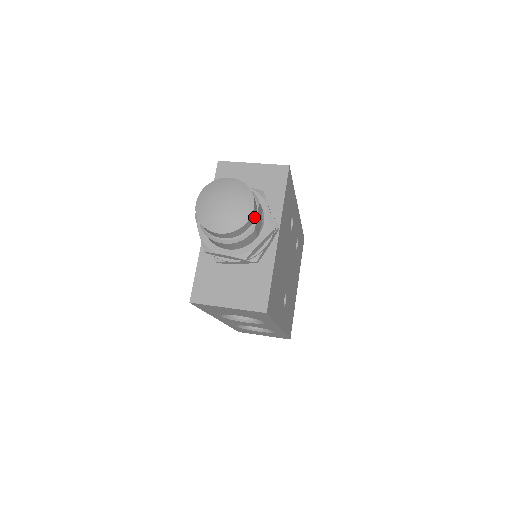
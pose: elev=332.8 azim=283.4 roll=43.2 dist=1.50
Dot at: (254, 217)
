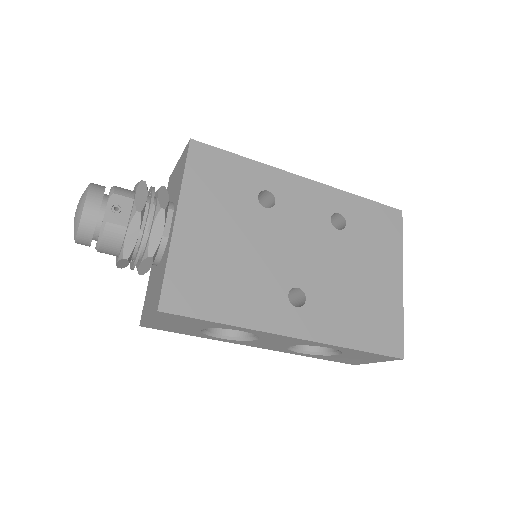
Dot at: (97, 210)
